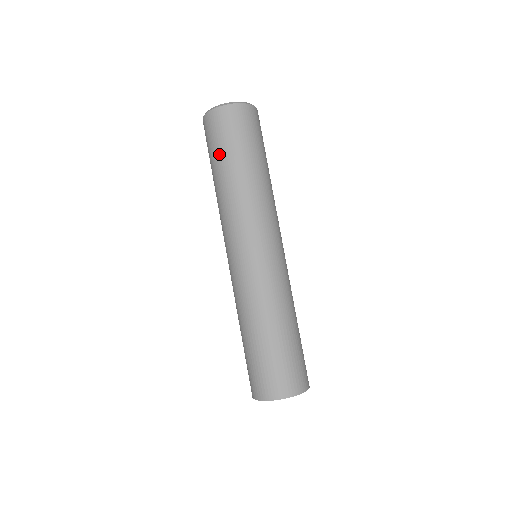
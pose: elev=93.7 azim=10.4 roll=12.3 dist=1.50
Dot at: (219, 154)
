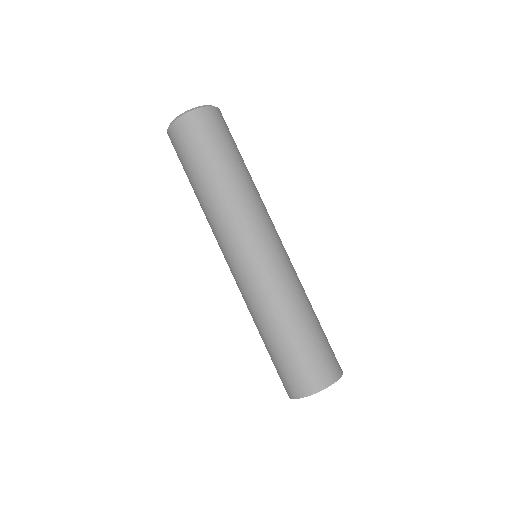
Dot at: (210, 154)
